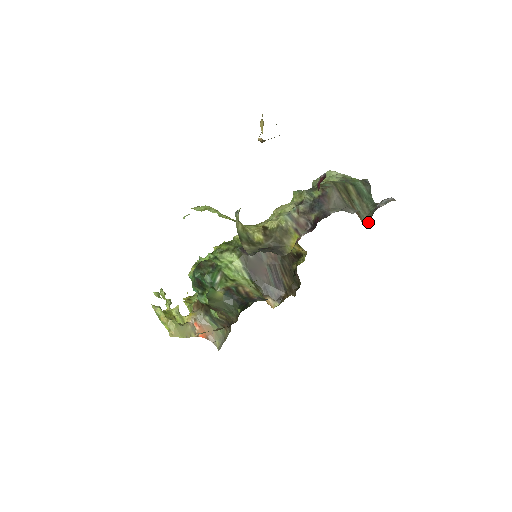
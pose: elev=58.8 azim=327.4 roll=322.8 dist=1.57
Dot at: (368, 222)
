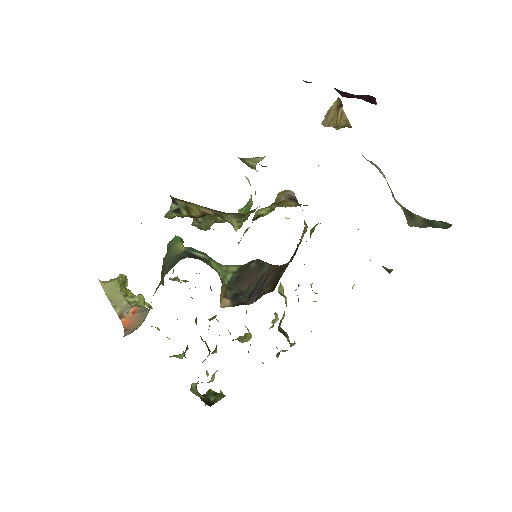
Dot at: occluded
